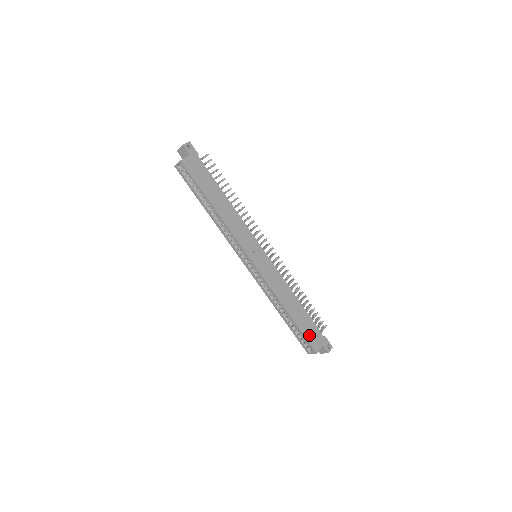
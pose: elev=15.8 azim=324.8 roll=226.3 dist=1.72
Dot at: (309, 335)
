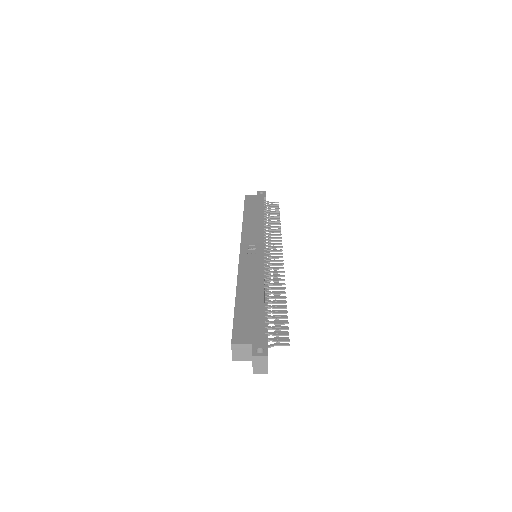
Dot at: (242, 323)
